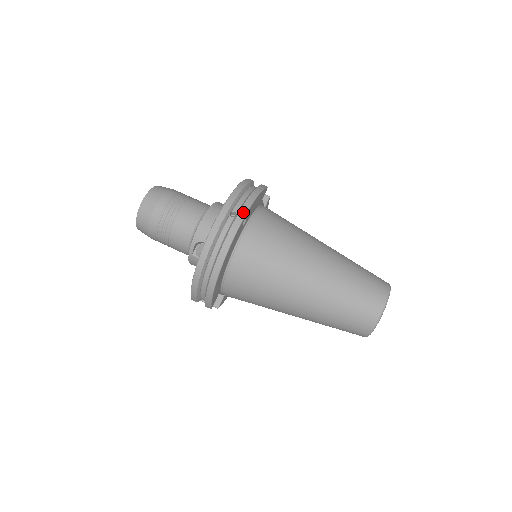
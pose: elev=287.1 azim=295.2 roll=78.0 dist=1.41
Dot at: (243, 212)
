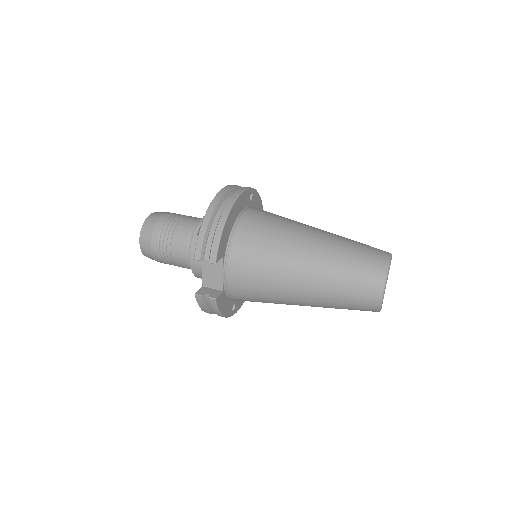
Dot at: occluded
